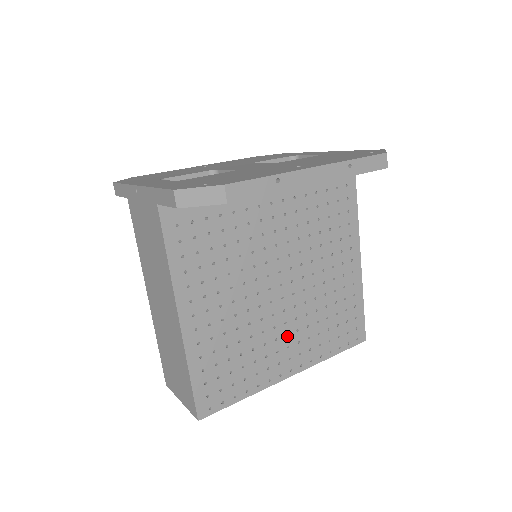
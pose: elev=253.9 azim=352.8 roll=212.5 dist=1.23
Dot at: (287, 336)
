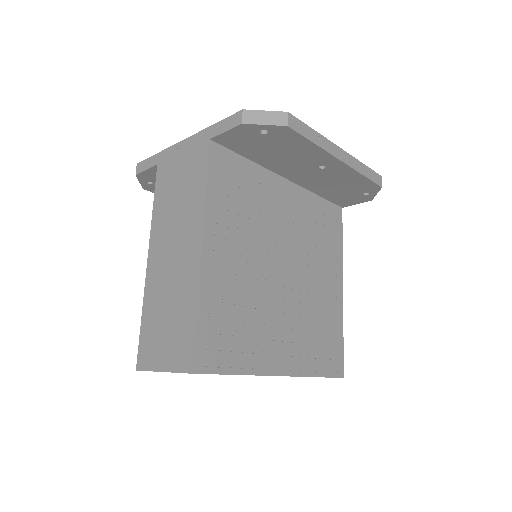
Dot at: (283, 327)
